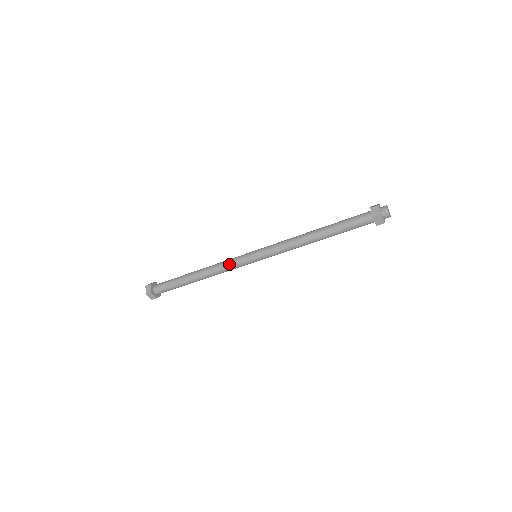
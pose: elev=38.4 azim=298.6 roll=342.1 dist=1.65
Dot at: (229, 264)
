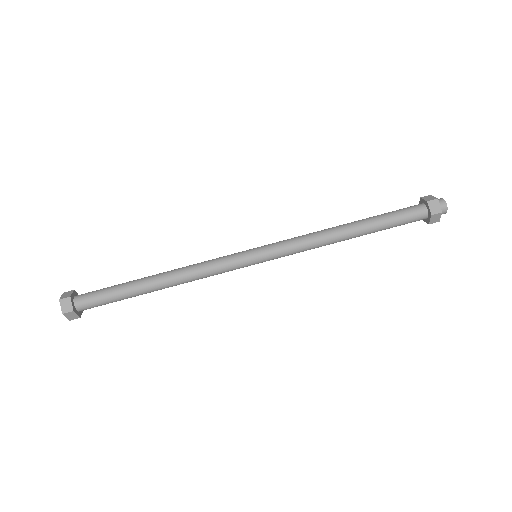
Dot at: (214, 259)
